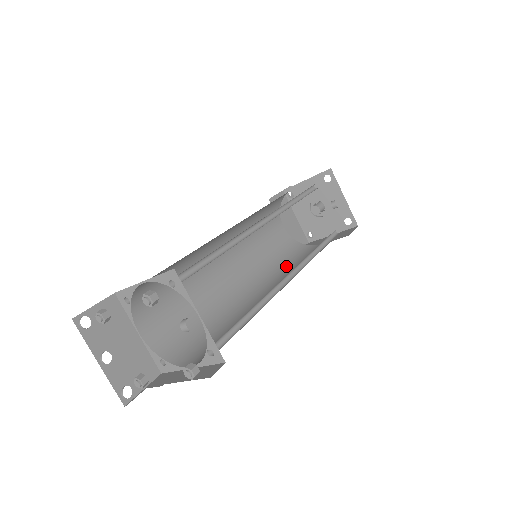
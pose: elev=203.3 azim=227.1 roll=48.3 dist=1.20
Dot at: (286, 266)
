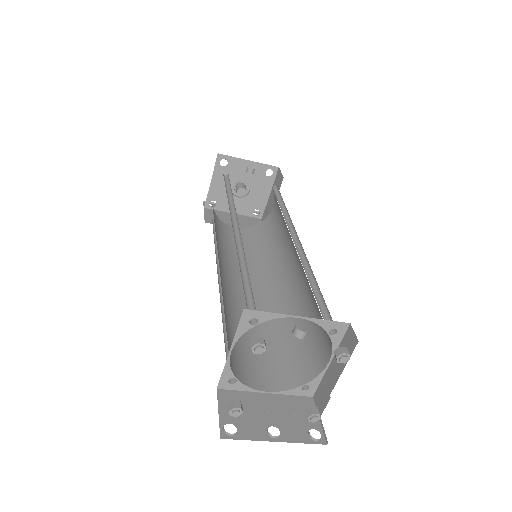
Dot at: (275, 243)
